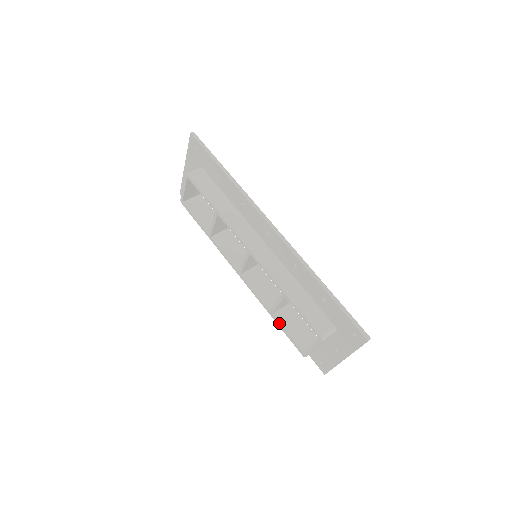
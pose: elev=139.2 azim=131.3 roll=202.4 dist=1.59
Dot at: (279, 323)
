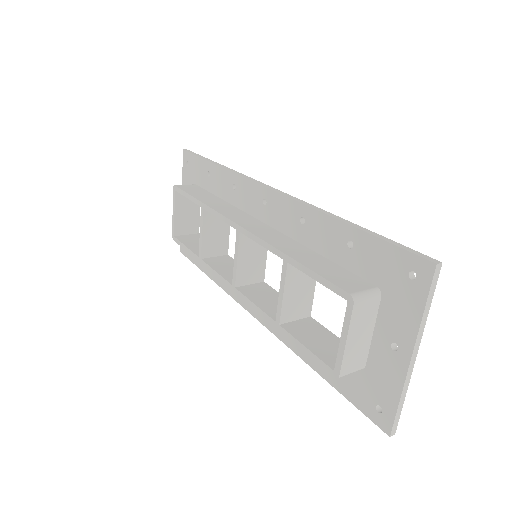
Dot at: (290, 334)
